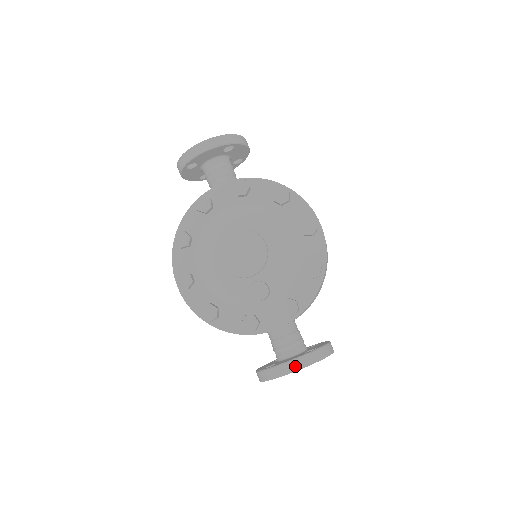
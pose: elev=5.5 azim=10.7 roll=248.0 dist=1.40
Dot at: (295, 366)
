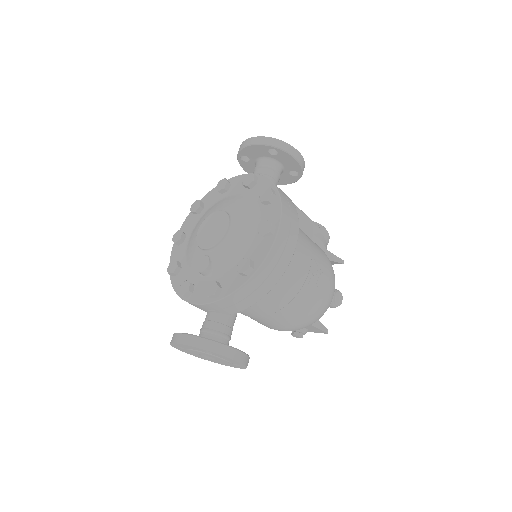
Dot at: (184, 340)
